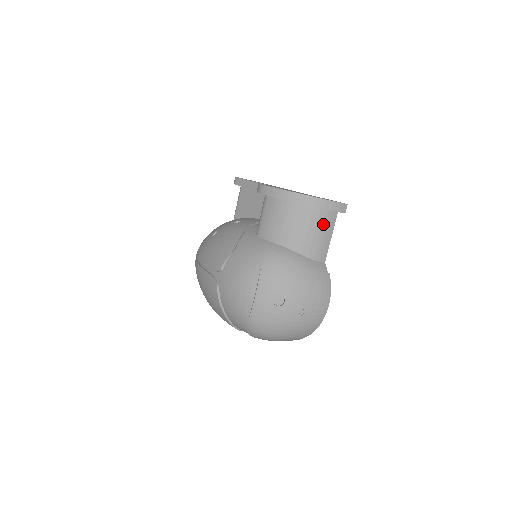
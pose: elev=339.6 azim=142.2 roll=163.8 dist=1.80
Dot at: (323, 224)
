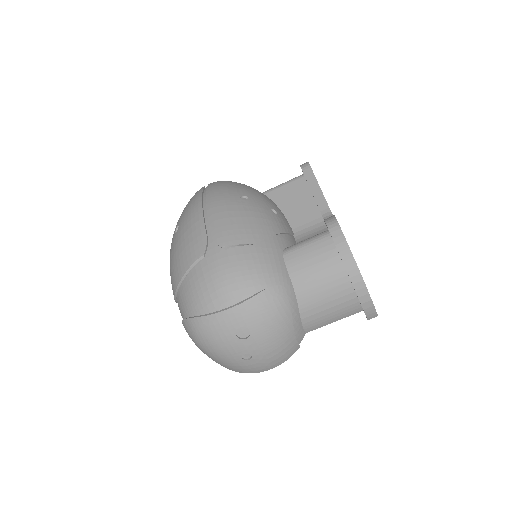
Dot at: (343, 309)
